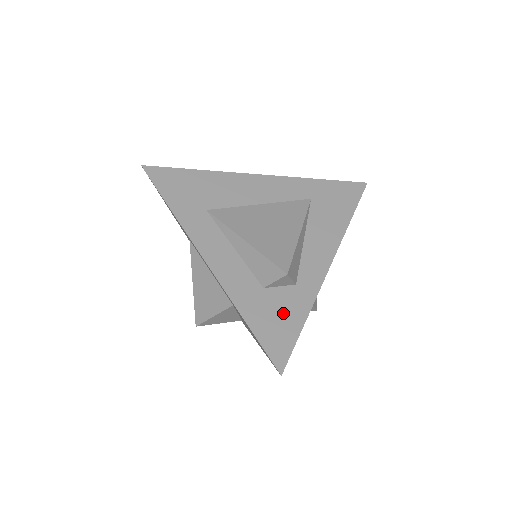
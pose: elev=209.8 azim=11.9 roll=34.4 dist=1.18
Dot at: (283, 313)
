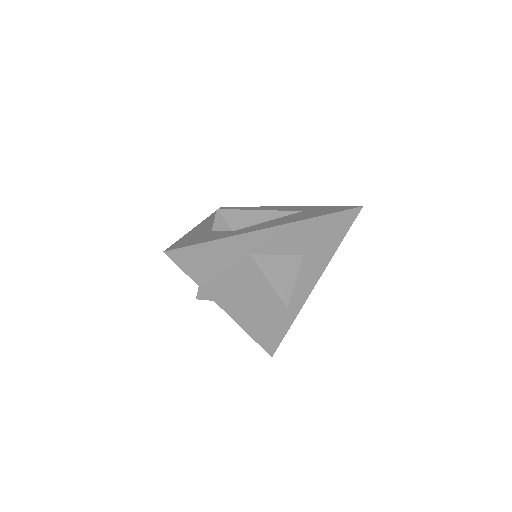
Dot at: (206, 237)
